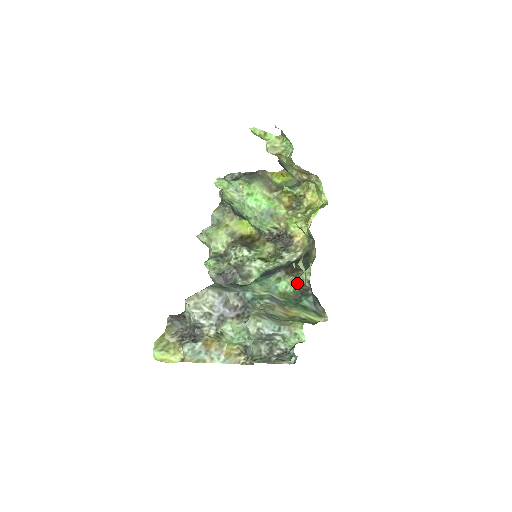
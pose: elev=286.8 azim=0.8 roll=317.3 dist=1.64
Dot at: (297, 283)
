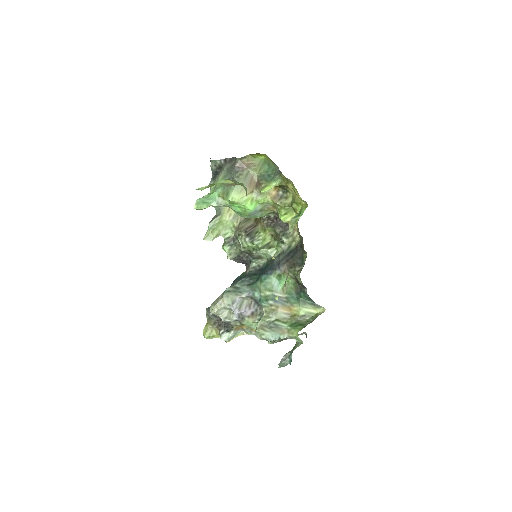
Dot at: (295, 279)
